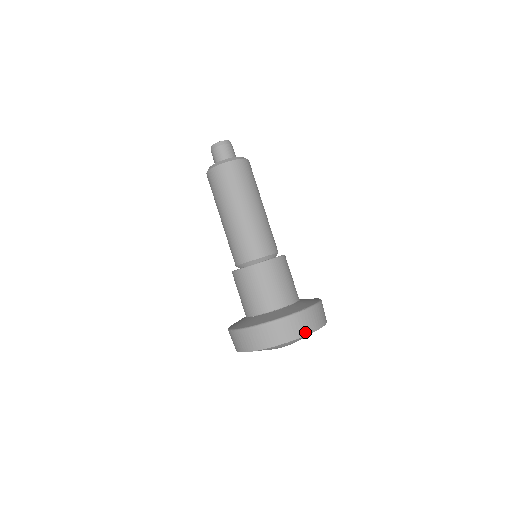
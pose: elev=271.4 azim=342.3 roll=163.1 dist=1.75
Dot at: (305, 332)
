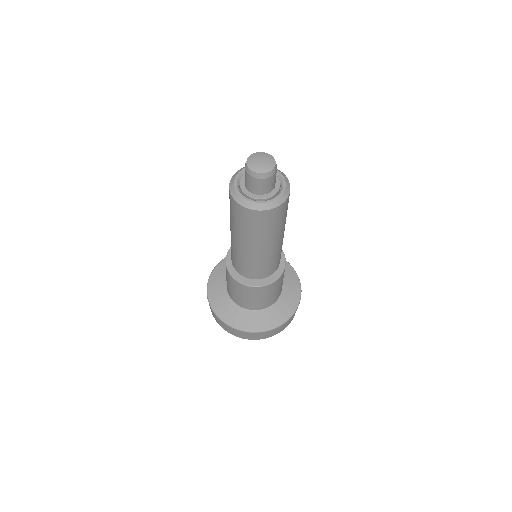
Dot at: (282, 330)
